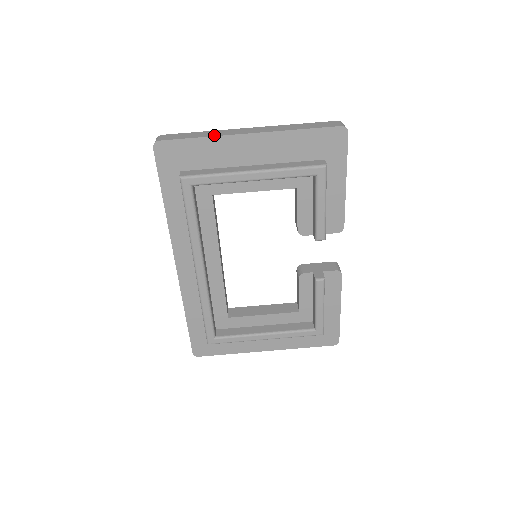
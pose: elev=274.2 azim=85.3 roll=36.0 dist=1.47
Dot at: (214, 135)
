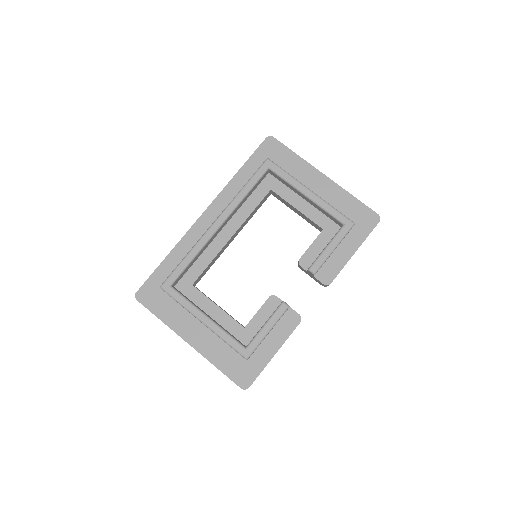
Dot at: (304, 160)
